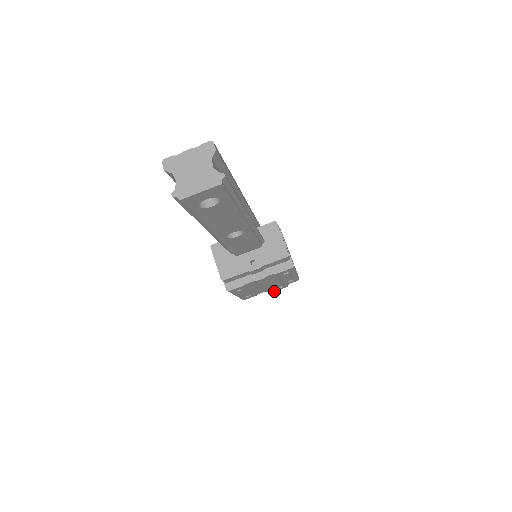
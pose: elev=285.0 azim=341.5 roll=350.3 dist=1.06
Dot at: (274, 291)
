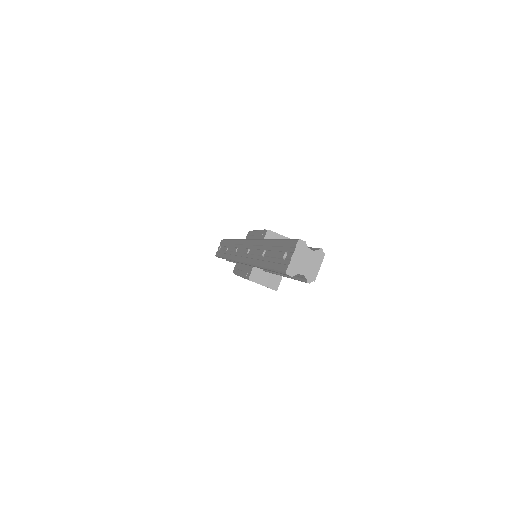
Dot at: occluded
